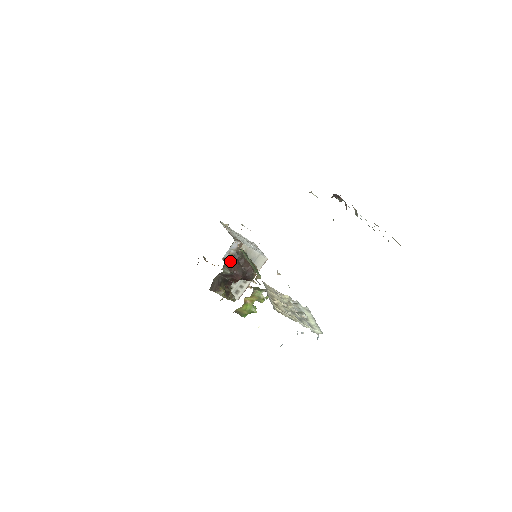
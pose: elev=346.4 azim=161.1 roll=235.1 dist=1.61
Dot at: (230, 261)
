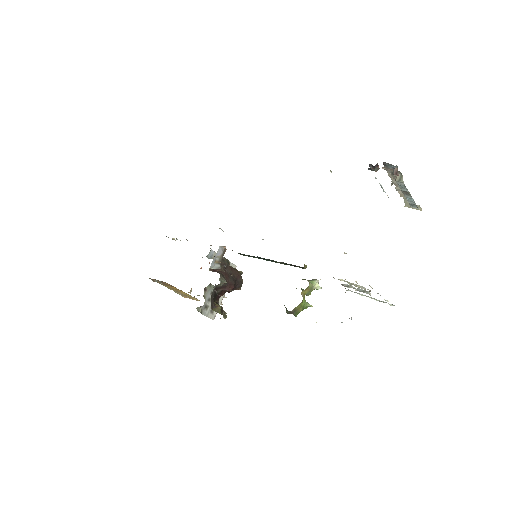
Dot at: (219, 270)
